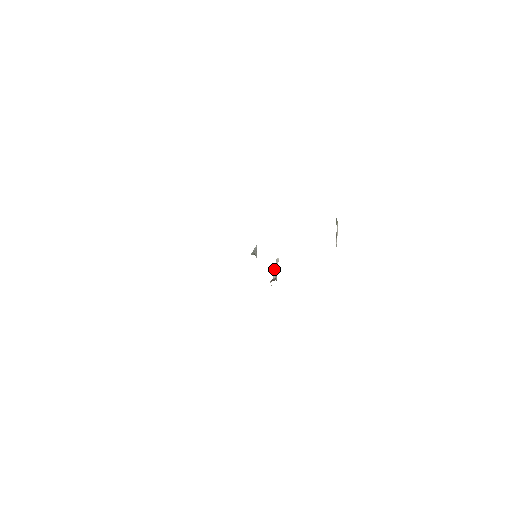
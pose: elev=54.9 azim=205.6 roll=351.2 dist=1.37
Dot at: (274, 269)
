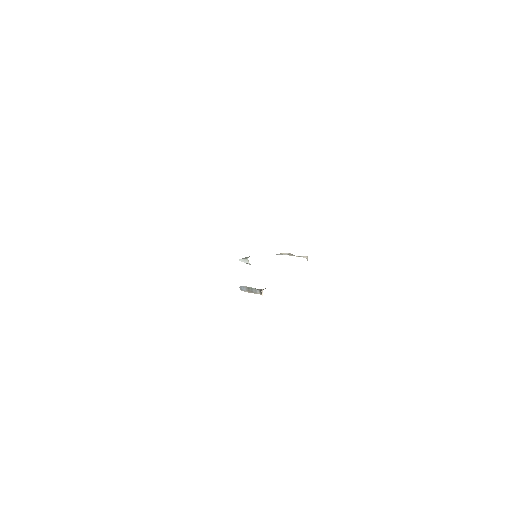
Dot at: (251, 287)
